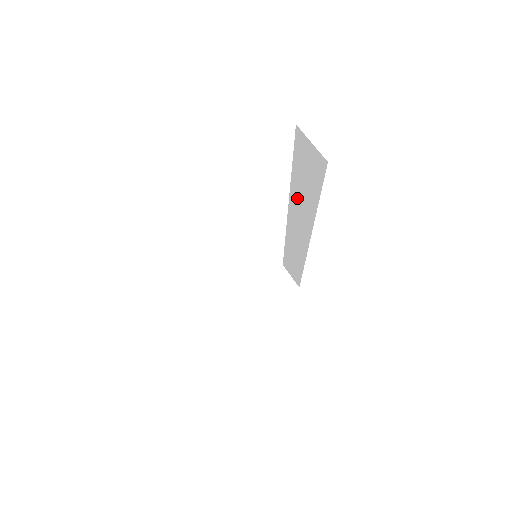
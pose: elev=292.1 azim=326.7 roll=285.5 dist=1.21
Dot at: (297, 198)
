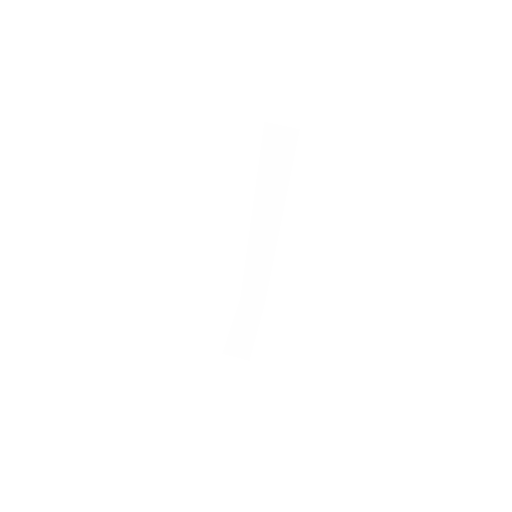
Dot at: (264, 194)
